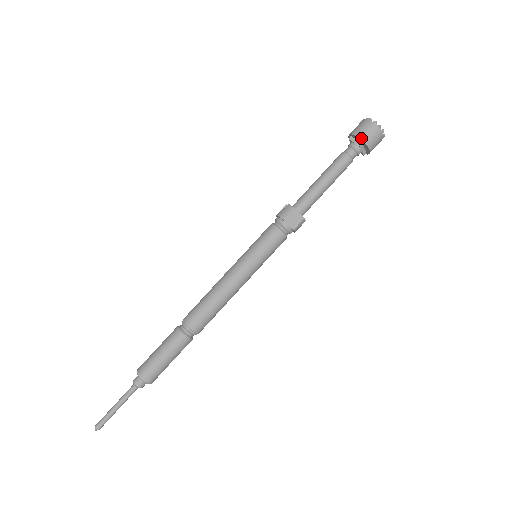
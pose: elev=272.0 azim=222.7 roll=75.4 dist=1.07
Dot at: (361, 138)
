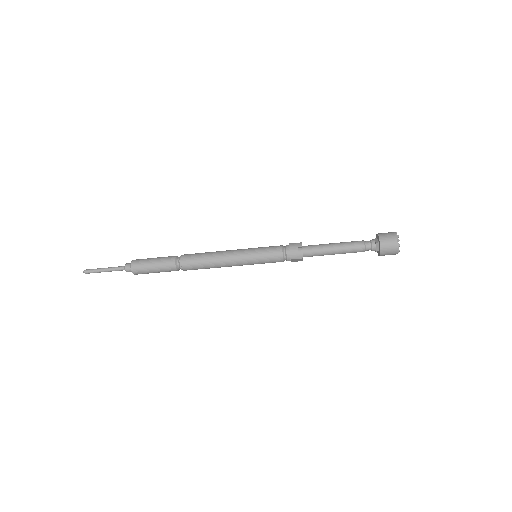
Dot at: (381, 254)
